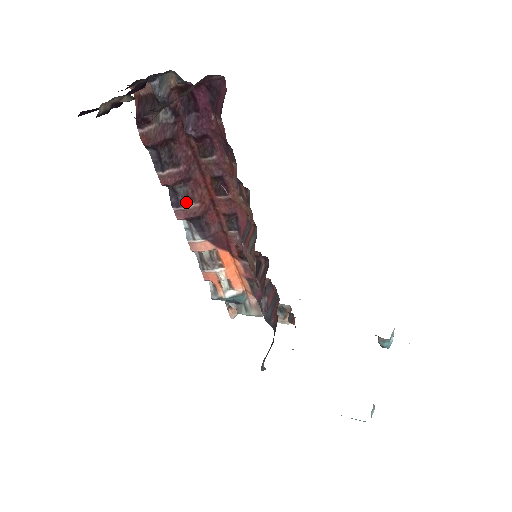
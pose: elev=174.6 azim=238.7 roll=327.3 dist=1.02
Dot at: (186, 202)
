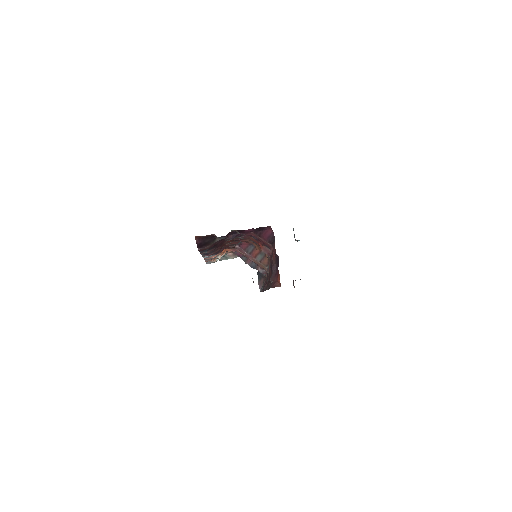
Dot at: (213, 252)
